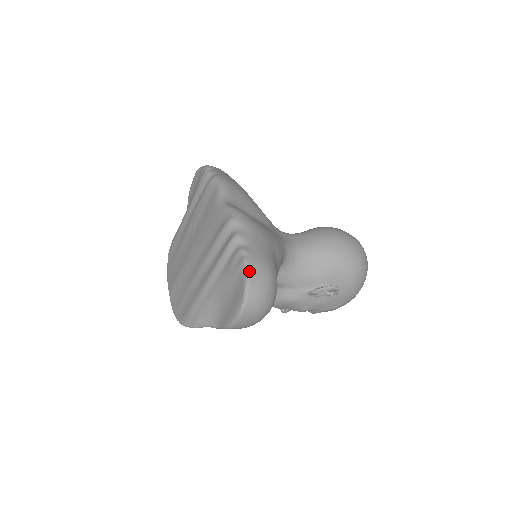
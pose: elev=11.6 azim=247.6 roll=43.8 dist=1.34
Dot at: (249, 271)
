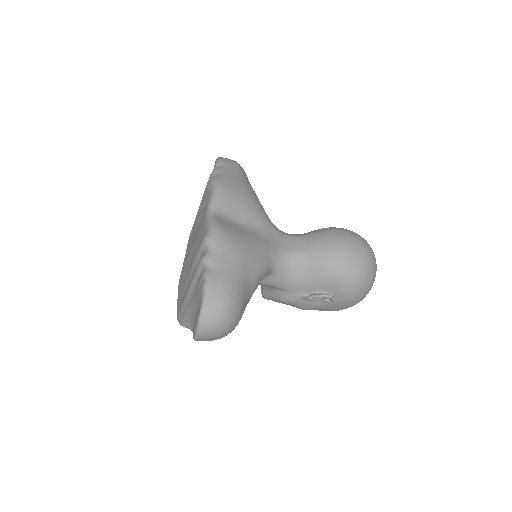
Dot at: (205, 297)
